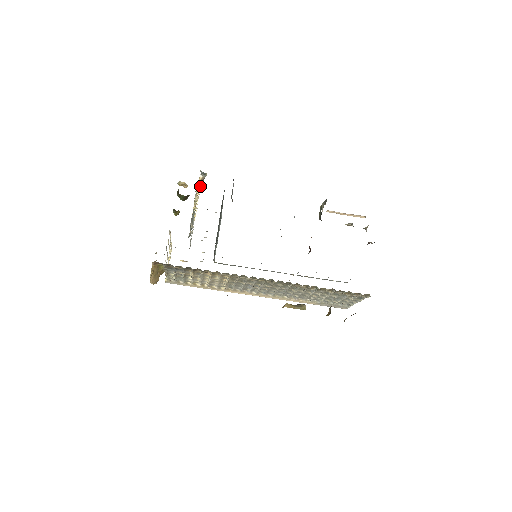
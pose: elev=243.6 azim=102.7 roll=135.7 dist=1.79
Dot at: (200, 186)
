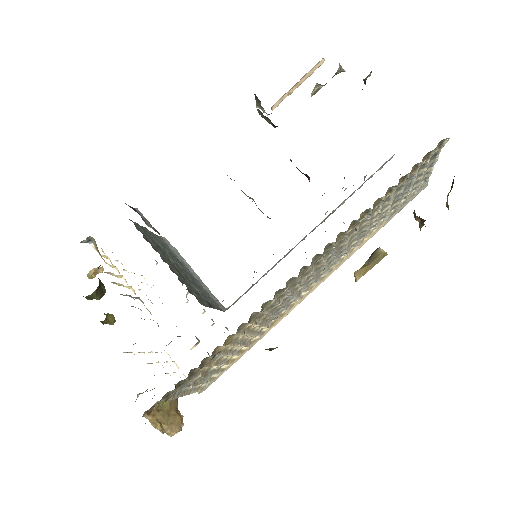
Dot at: (102, 258)
